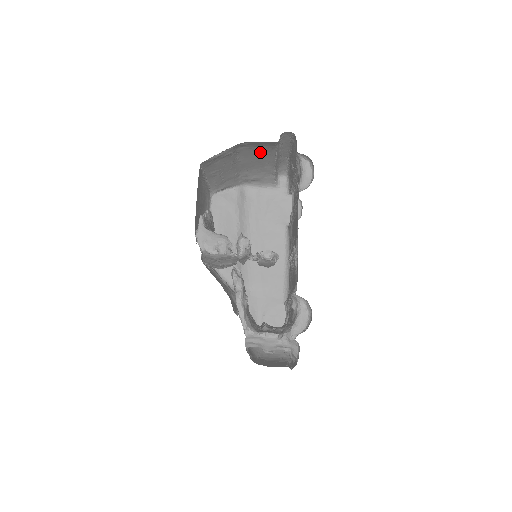
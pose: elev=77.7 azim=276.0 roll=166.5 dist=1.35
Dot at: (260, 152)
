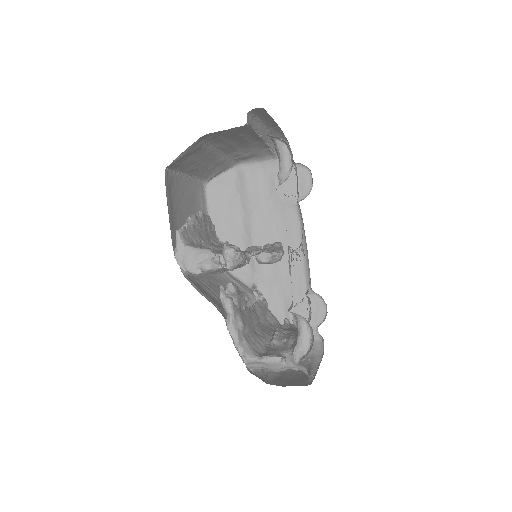
Dot at: (236, 134)
